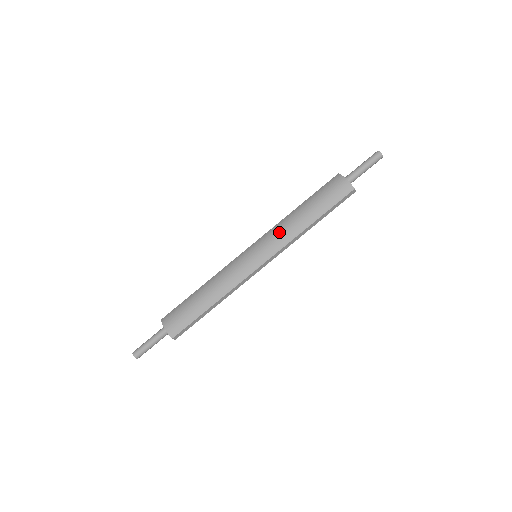
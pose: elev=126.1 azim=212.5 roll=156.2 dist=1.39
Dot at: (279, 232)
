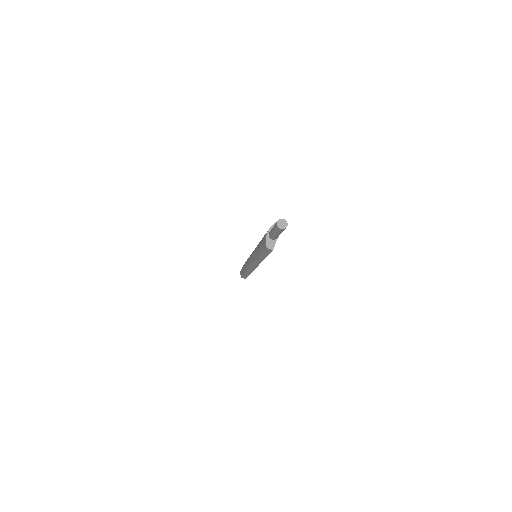
Dot at: occluded
